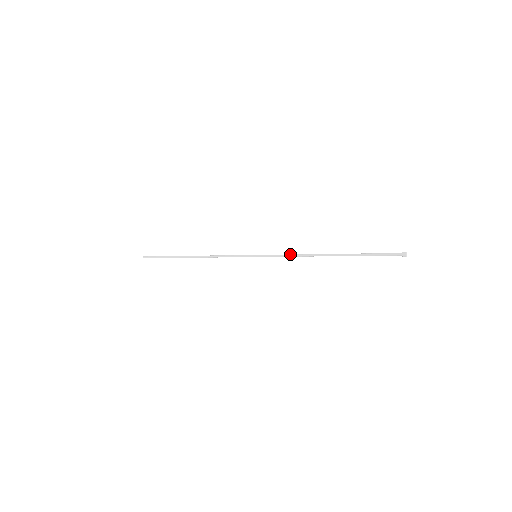
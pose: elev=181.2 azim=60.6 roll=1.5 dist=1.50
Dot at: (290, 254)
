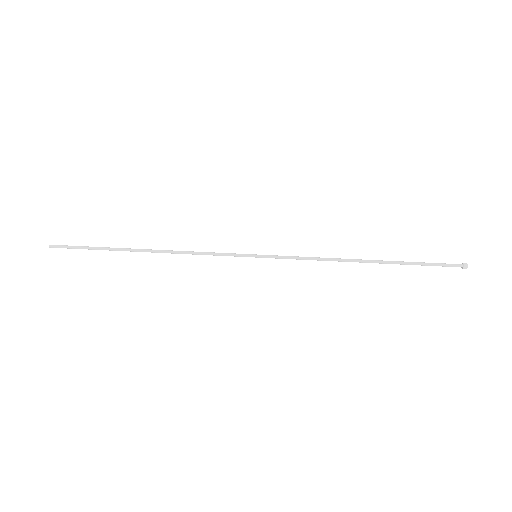
Dot at: (310, 258)
